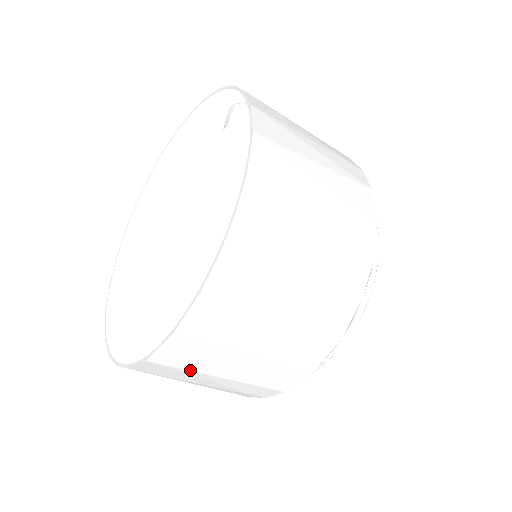
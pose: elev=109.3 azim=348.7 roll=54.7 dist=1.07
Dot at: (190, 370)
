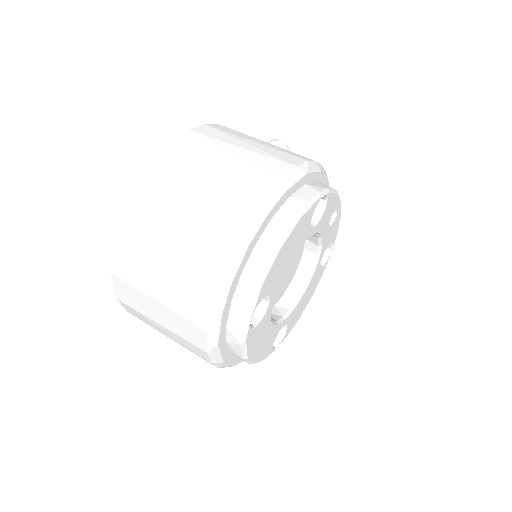
Dot at: (140, 312)
